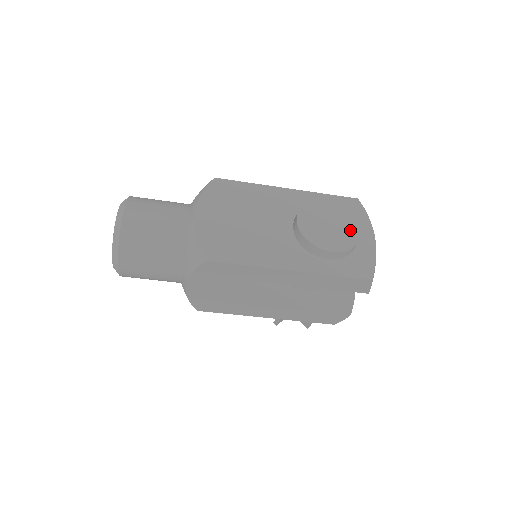
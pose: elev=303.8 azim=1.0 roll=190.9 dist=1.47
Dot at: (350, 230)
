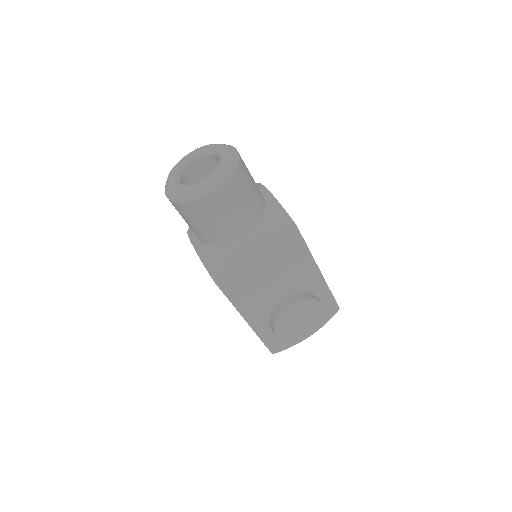
Dot at: (303, 332)
